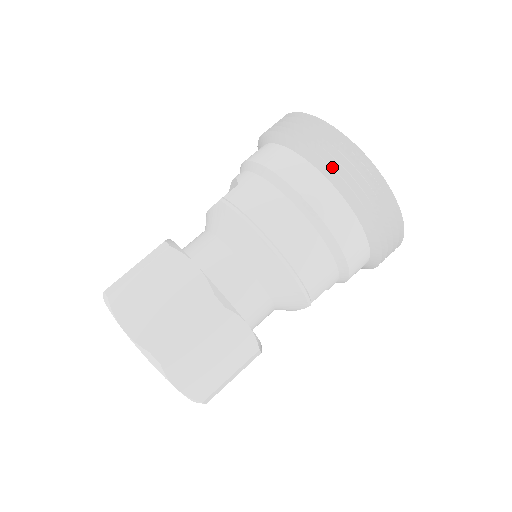
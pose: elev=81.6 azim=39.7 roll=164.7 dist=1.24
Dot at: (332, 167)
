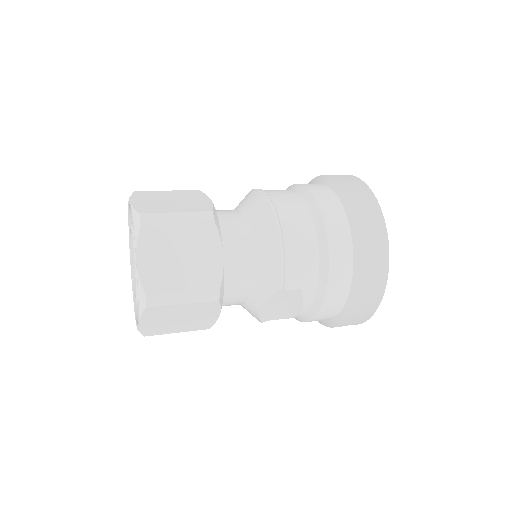
Dot at: occluded
